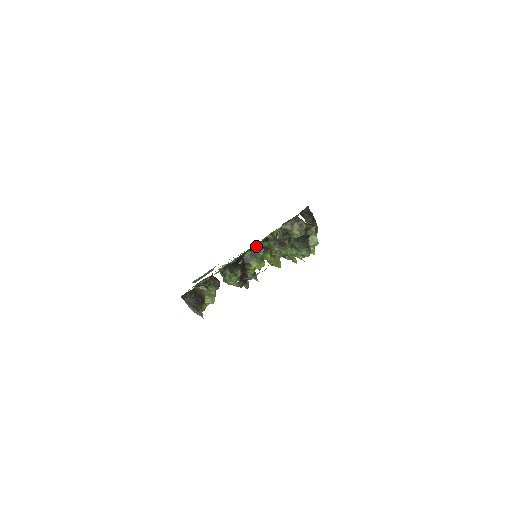
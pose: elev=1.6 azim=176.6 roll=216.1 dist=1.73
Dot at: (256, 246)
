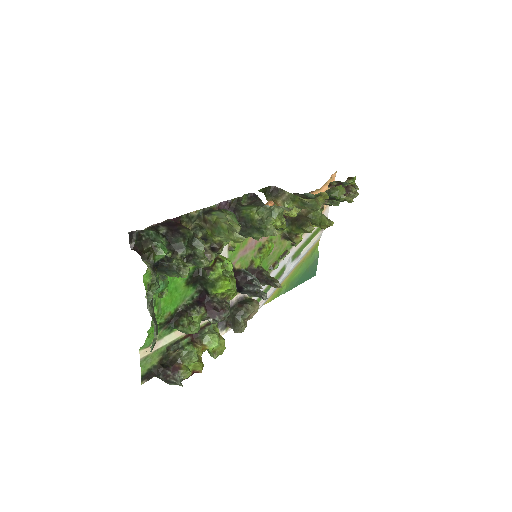
Dot at: (198, 273)
